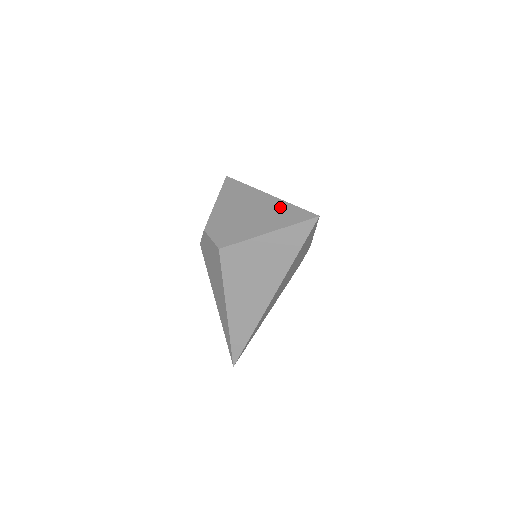
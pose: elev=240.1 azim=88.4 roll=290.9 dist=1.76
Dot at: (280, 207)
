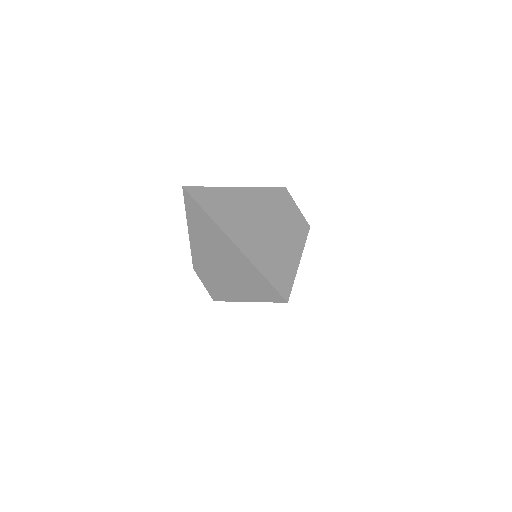
Dot at: (248, 270)
